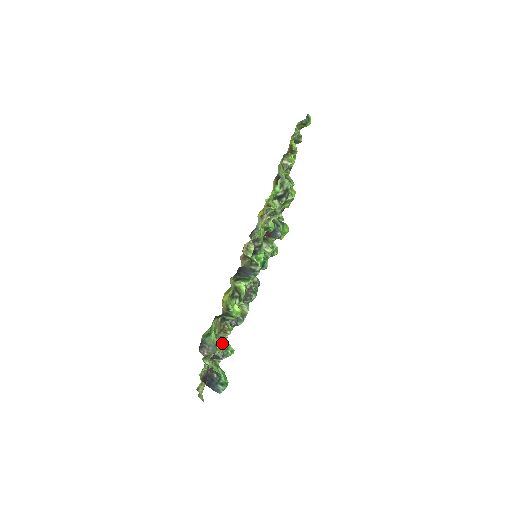
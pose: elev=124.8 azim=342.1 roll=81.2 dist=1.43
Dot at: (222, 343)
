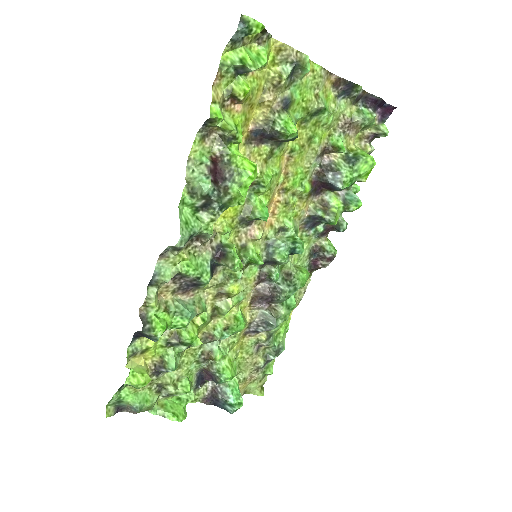
Dot at: (213, 370)
